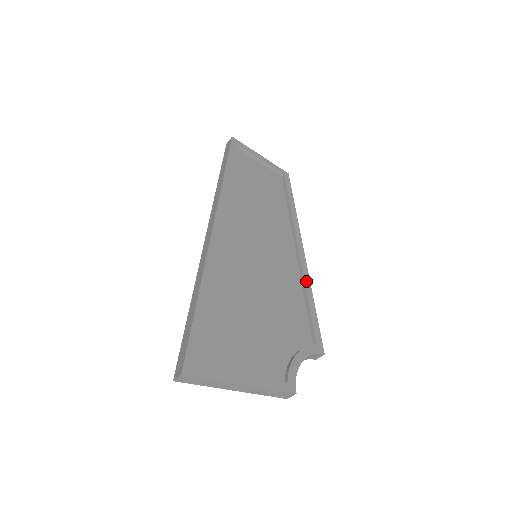
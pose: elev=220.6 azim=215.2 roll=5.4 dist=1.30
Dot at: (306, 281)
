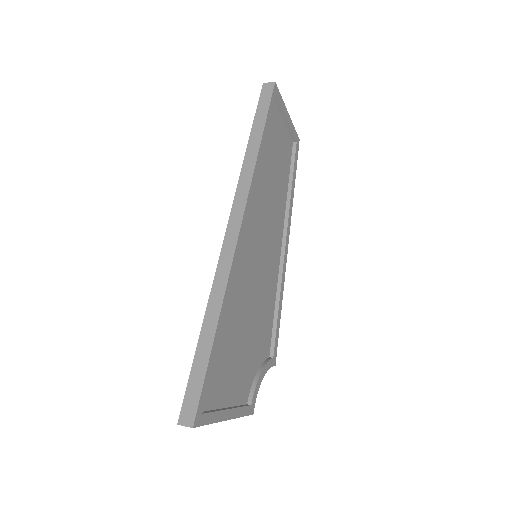
Dot at: (282, 285)
